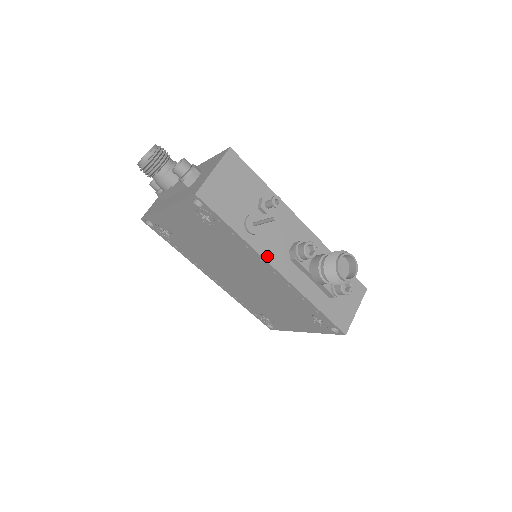
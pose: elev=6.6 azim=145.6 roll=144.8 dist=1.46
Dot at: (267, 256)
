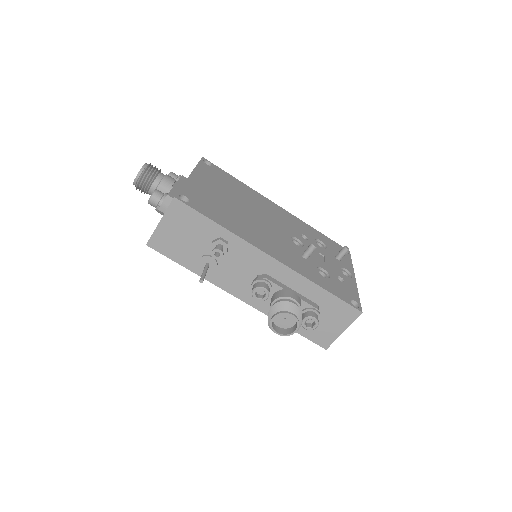
Dot at: (227, 288)
